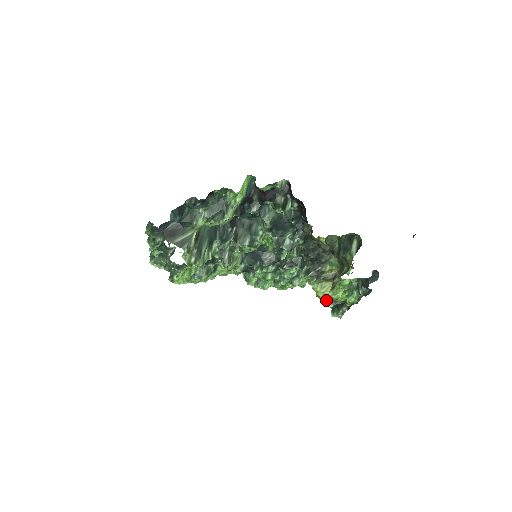
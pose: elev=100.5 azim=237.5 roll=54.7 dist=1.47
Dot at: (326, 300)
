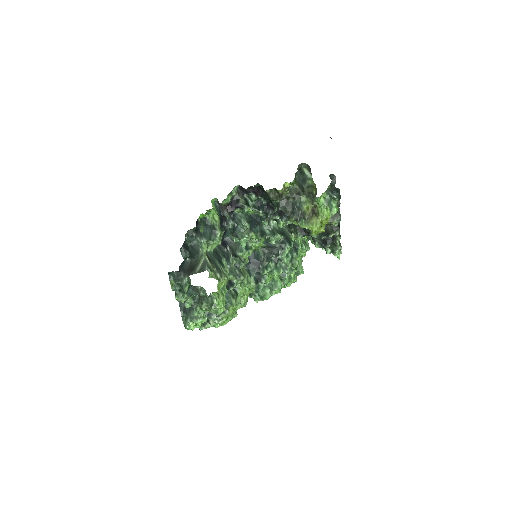
Dot at: (322, 228)
